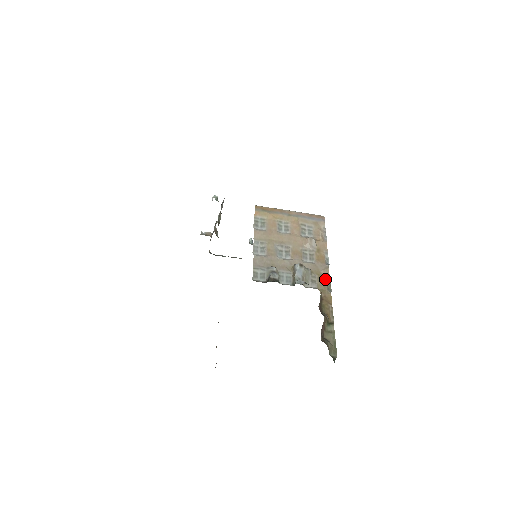
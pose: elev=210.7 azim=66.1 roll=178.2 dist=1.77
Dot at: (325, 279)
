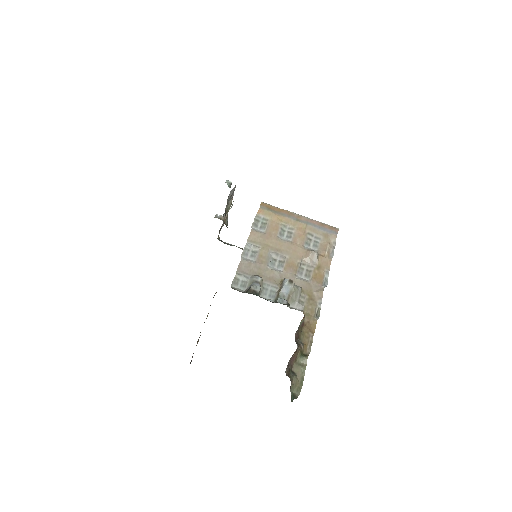
Dot at: (315, 302)
